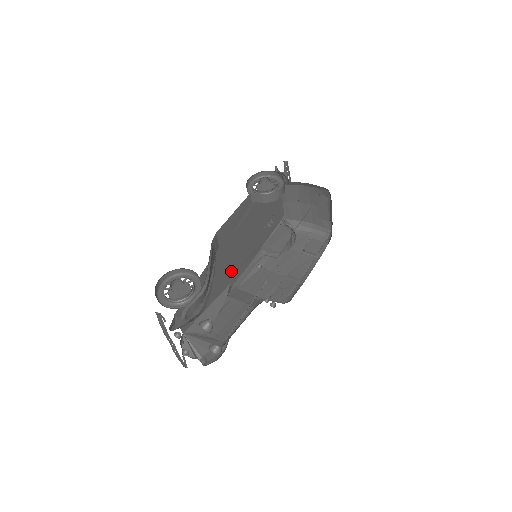
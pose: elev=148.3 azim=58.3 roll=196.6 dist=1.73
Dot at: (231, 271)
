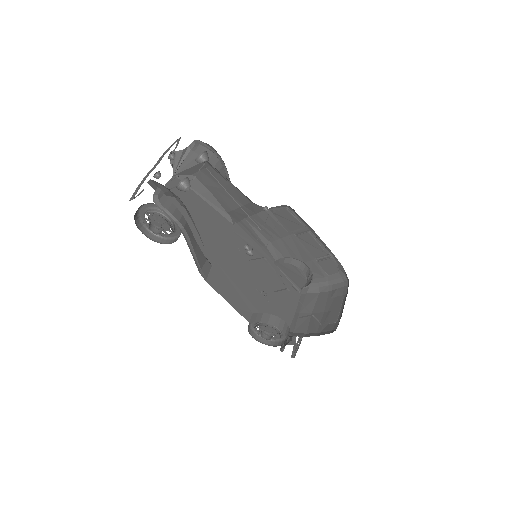
Dot at: (222, 261)
